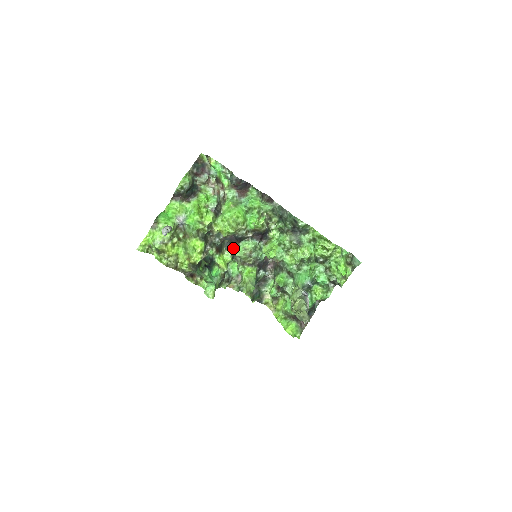
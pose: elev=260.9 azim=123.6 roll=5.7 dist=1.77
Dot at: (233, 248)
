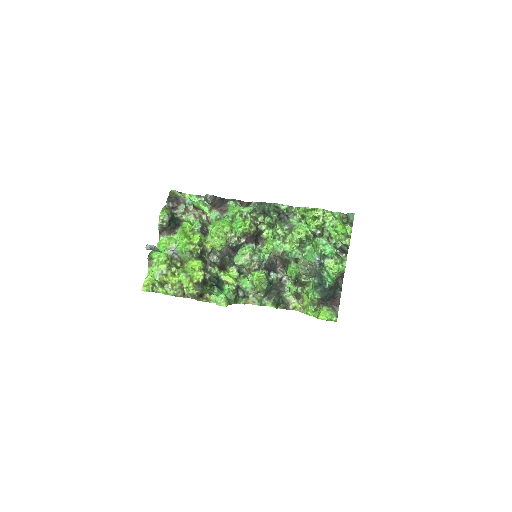
Dot at: occluded
